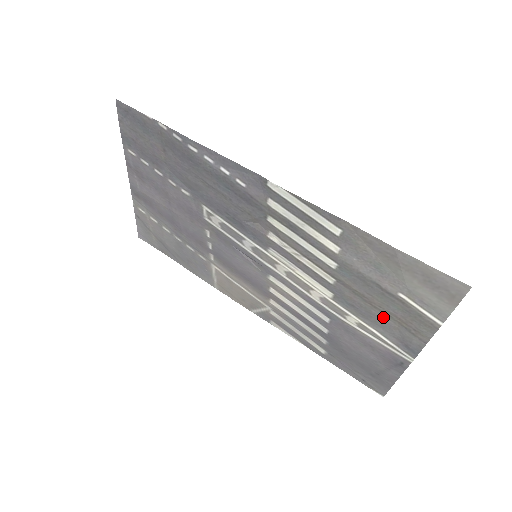
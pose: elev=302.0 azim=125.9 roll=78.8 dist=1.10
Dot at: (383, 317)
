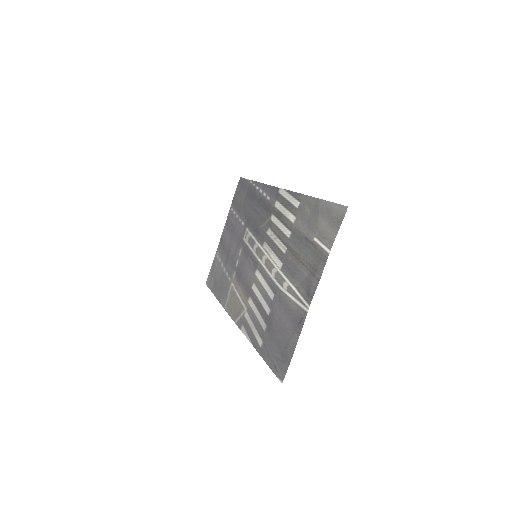
Dot at: (302, 270)
